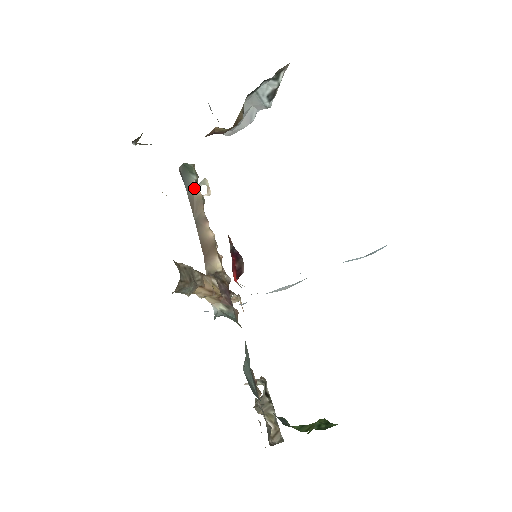
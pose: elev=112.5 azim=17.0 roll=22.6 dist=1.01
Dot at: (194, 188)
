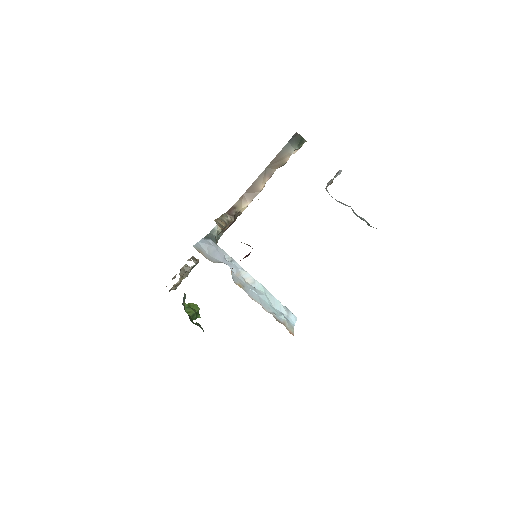
Dot at: (289, 153)
